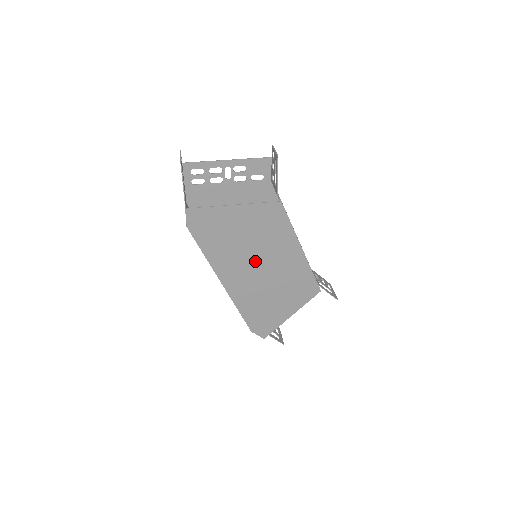
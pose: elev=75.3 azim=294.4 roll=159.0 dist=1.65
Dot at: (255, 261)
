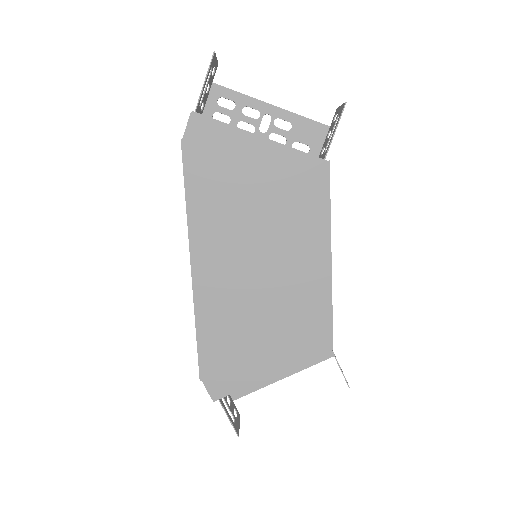
Dot at: (255, 246)
